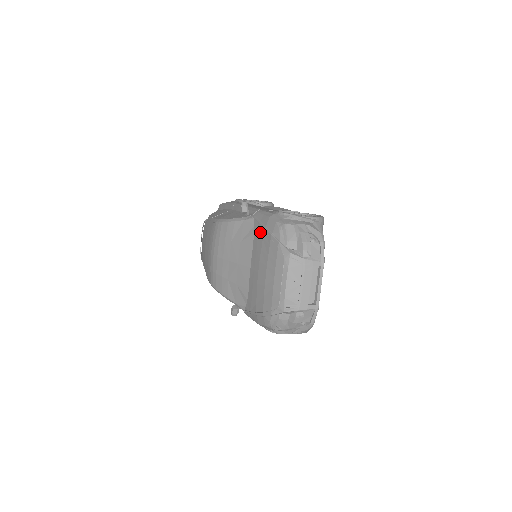
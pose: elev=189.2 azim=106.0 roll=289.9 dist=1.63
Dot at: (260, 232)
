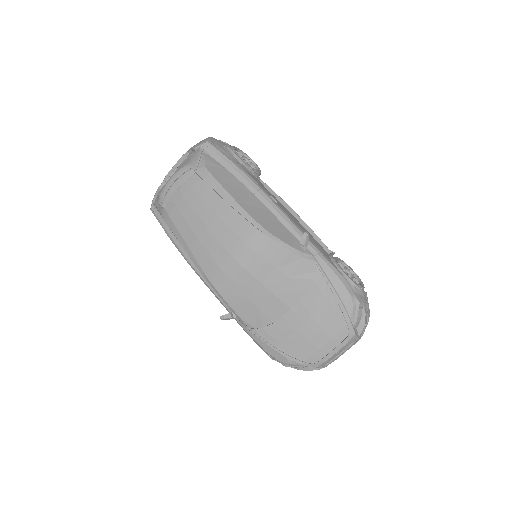
Dot at: (326, 290)
